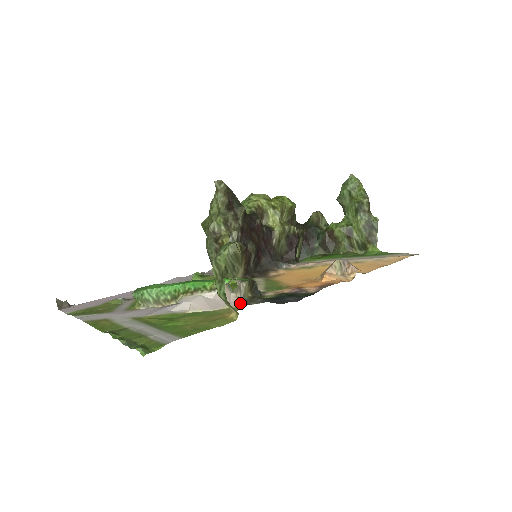
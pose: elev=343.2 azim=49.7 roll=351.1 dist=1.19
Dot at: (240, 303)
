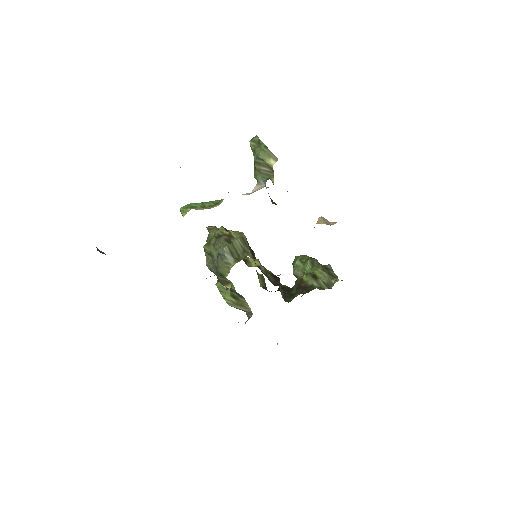
Dot at: occluded
